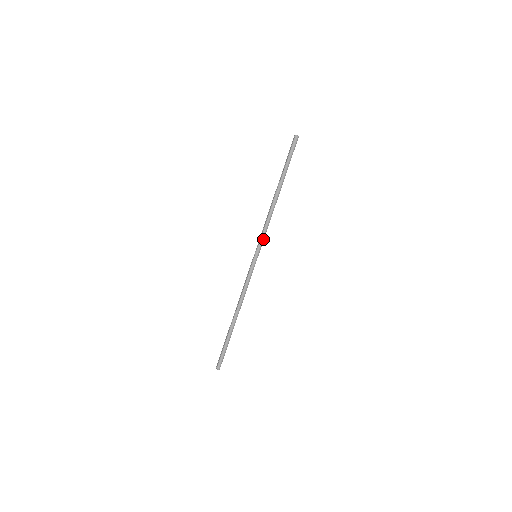
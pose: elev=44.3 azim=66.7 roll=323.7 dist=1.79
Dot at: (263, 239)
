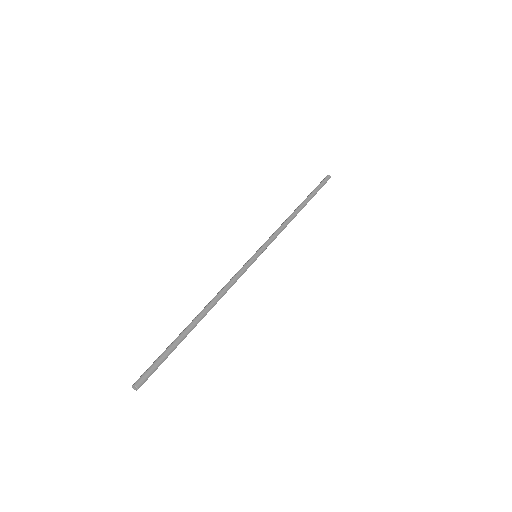
Dot at: (271, 241)
